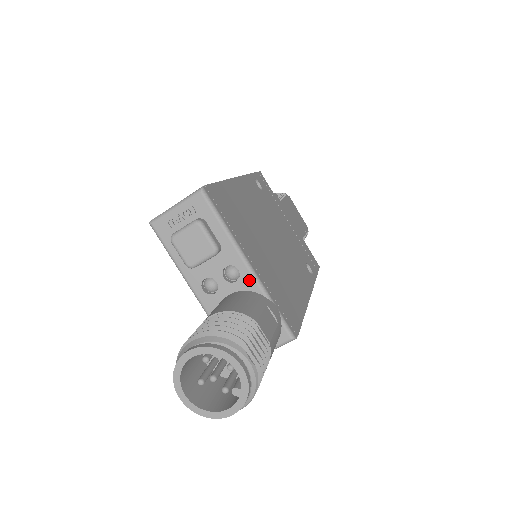
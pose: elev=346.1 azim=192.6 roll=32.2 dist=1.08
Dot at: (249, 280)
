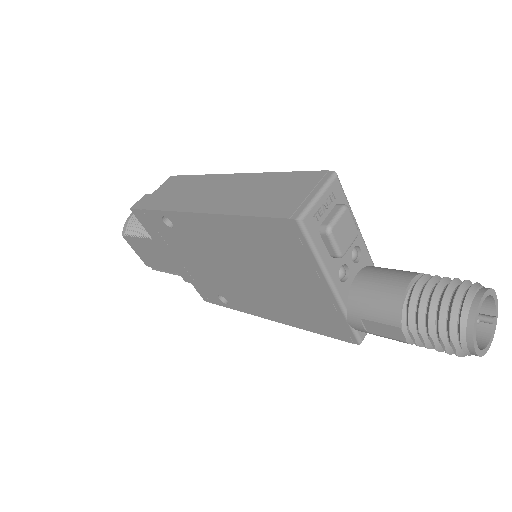
Dot at: (366, 256)
